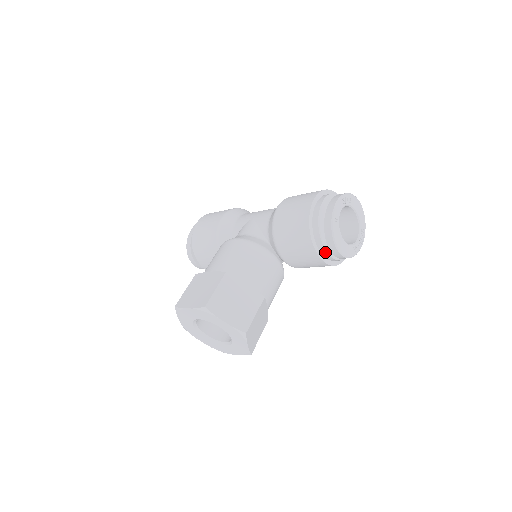
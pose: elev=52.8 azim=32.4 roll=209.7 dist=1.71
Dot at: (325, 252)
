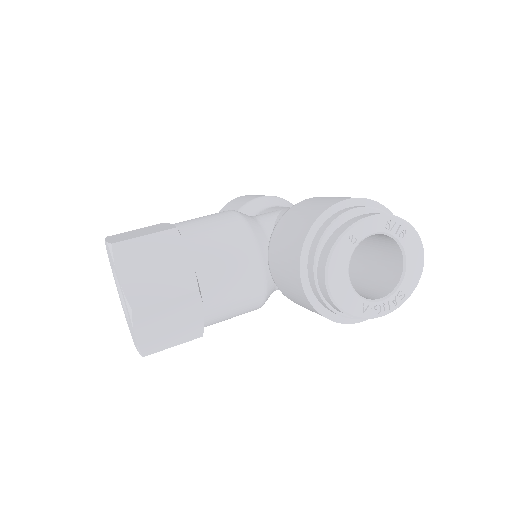
Dot at: (313, 280)
